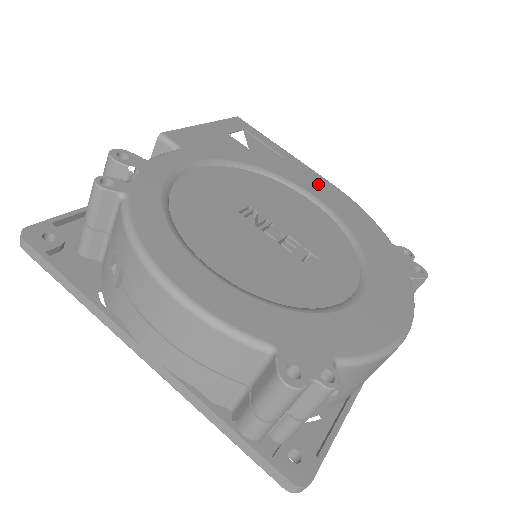
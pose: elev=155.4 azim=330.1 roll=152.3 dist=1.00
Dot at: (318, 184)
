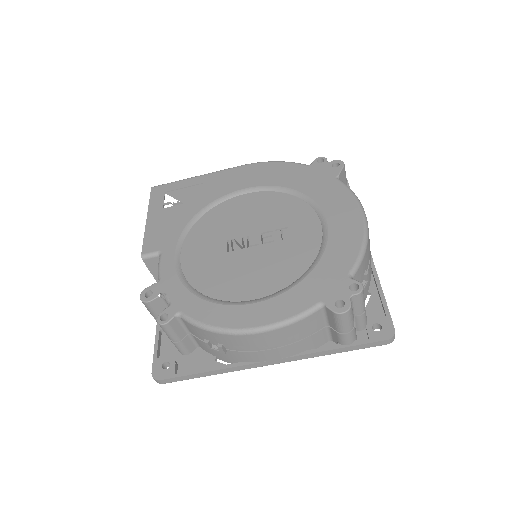
Dot at: (237, 177)
